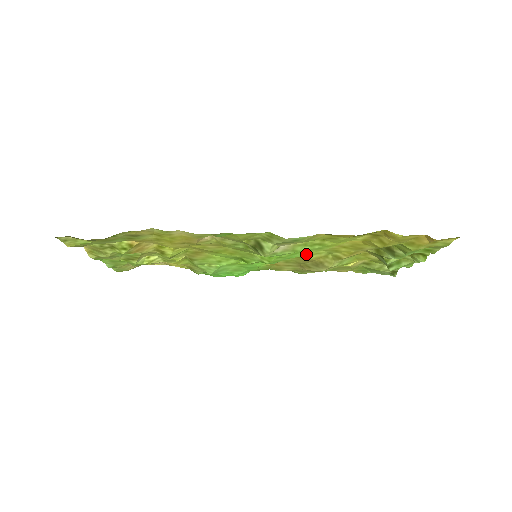
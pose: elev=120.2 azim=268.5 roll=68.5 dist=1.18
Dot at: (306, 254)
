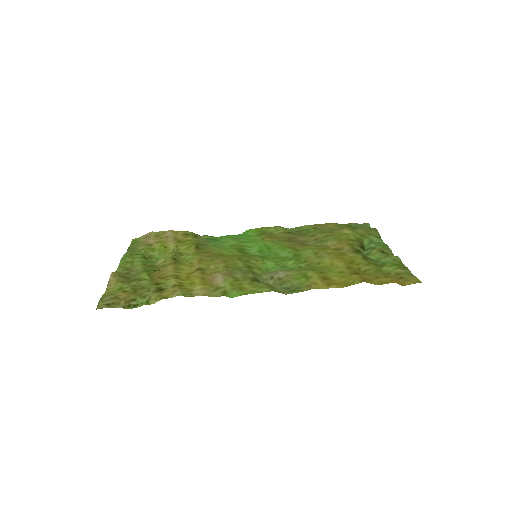
Dot at: (298, 256)
